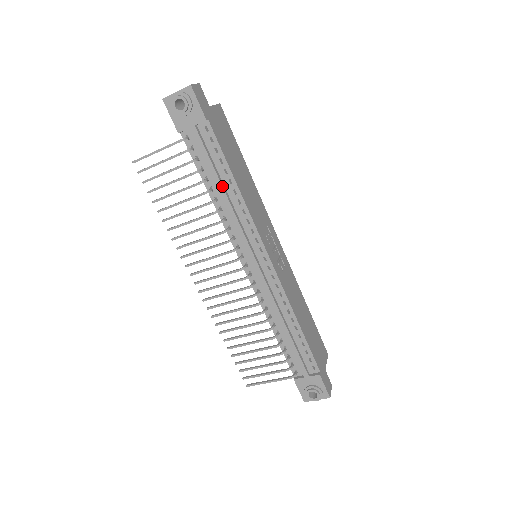
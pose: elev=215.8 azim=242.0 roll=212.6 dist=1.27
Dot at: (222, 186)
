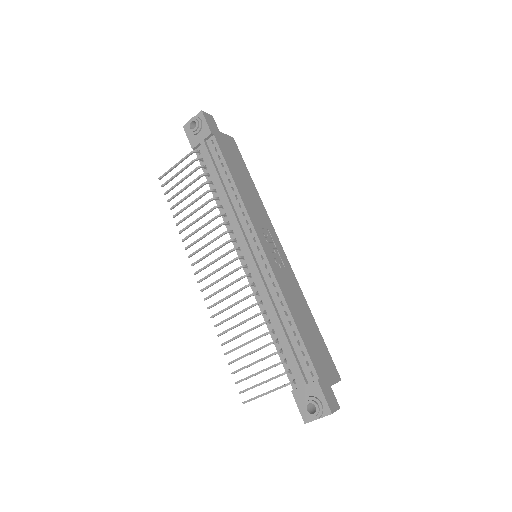
Dot at: (222, 184)
